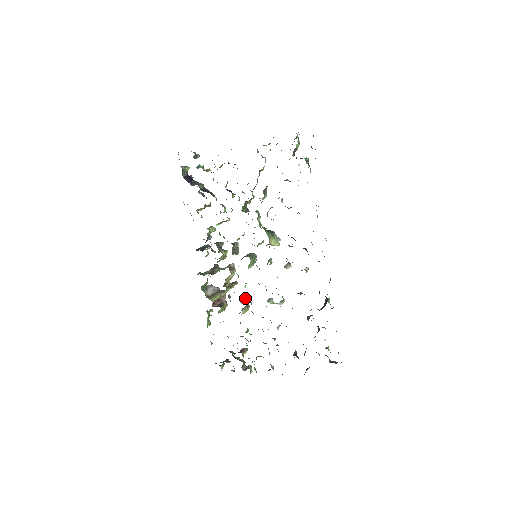
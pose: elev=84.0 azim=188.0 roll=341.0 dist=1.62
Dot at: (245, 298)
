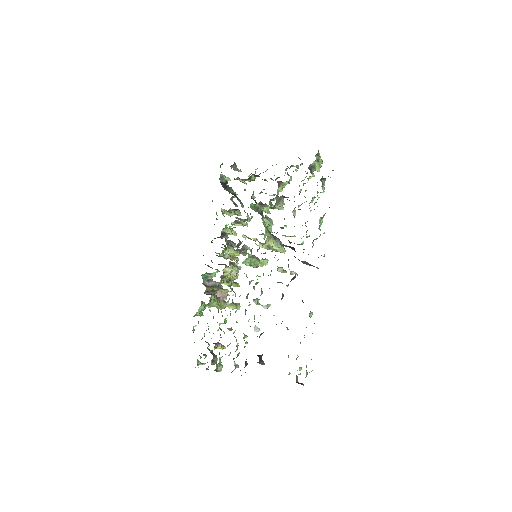
Dot at: (230, 286)
